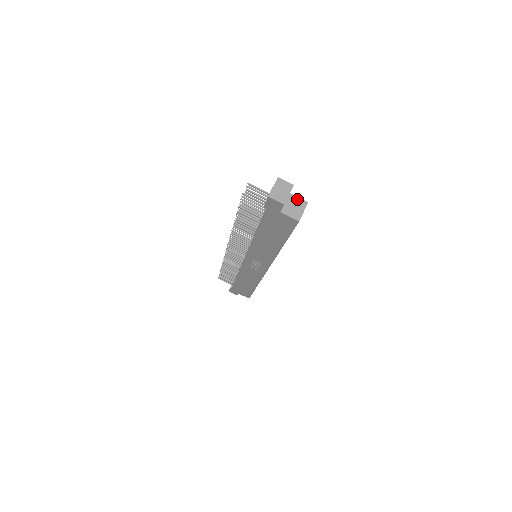
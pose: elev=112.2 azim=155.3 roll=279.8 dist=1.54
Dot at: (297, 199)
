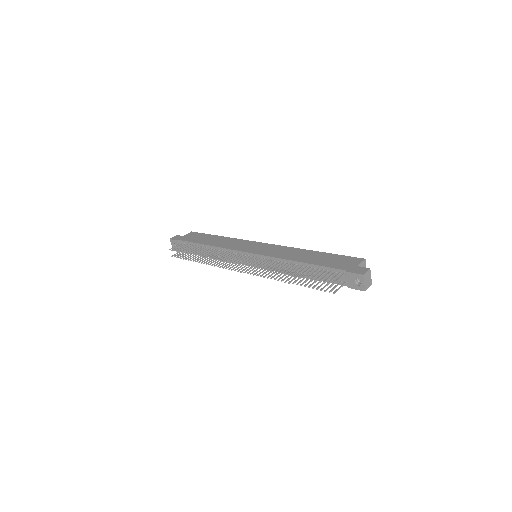
Dot at: (361, 264)
